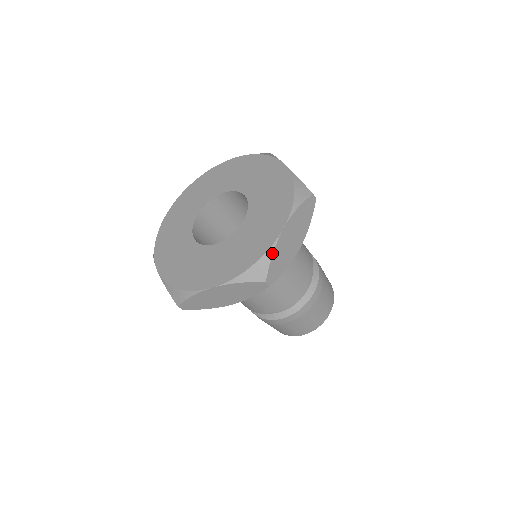
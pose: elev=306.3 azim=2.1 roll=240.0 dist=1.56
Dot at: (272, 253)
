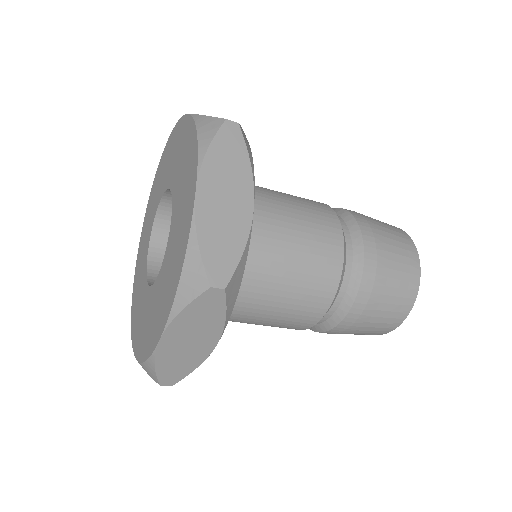
Dot at: (154, 363)
